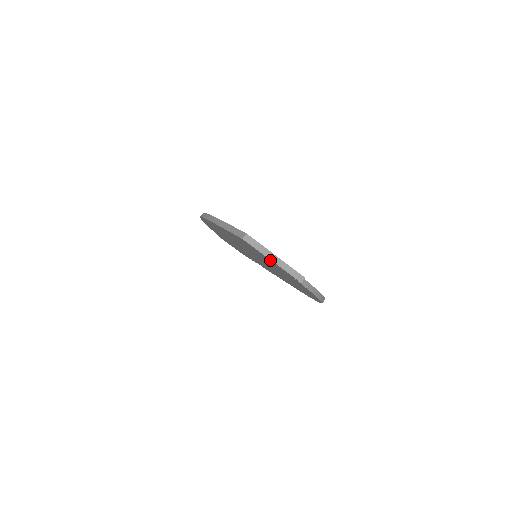
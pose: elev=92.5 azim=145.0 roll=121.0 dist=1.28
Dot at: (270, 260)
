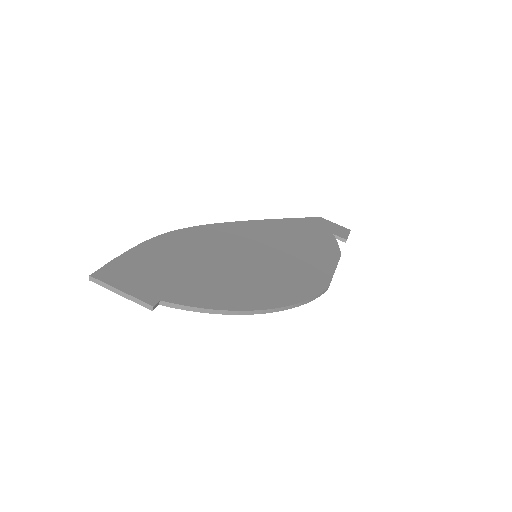
Dot at: occluded
